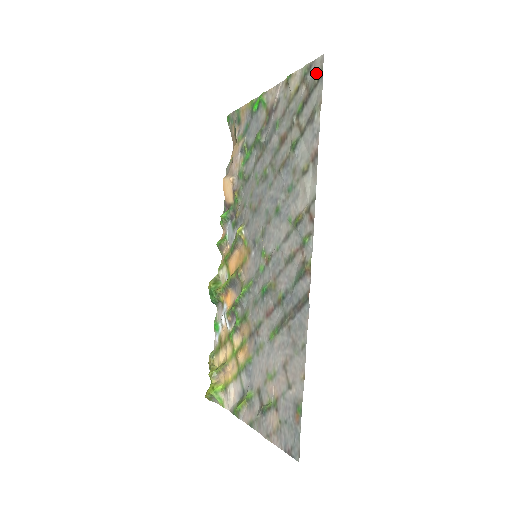
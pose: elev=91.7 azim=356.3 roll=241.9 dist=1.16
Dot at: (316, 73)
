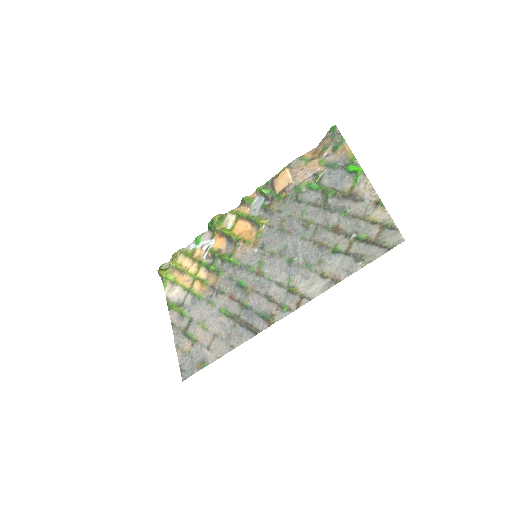
Dot at: (390, 240)
